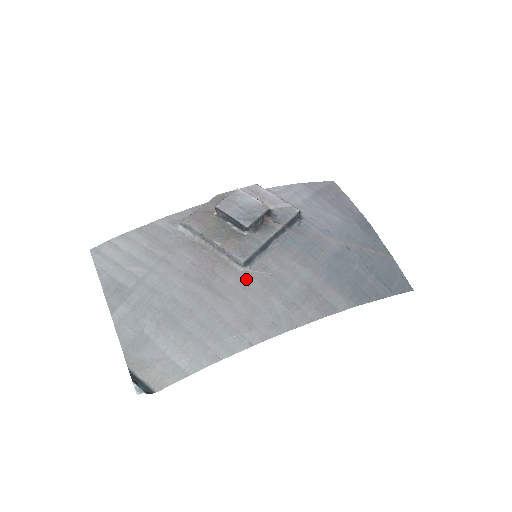
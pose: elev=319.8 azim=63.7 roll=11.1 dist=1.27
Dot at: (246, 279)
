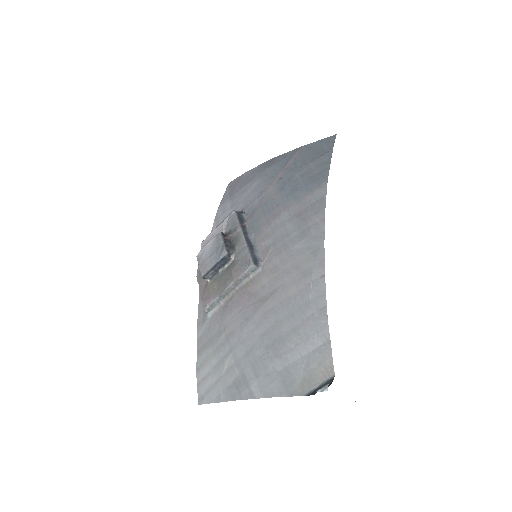
Dot at: (269, 267)
